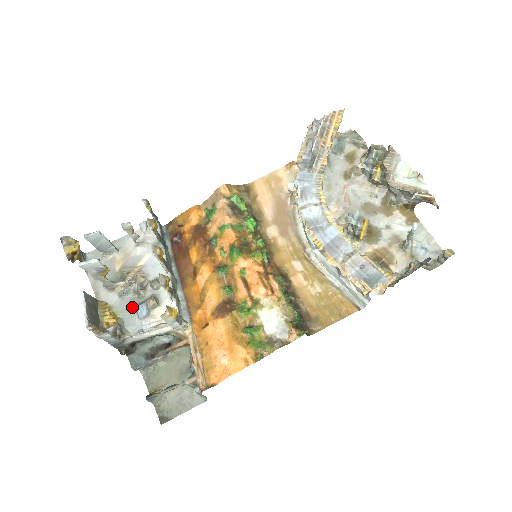
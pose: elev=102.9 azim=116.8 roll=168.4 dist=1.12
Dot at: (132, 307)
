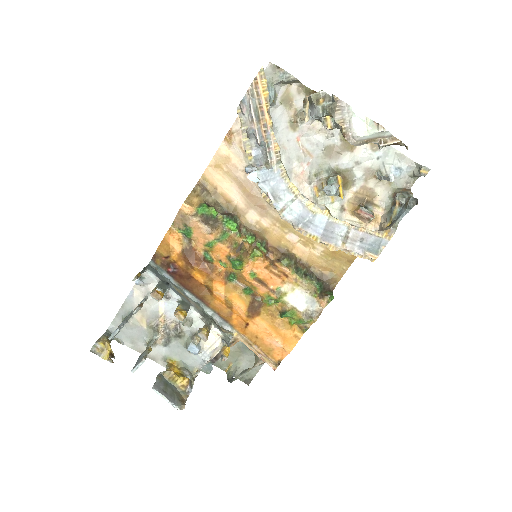
Dot at: (182, 349)
